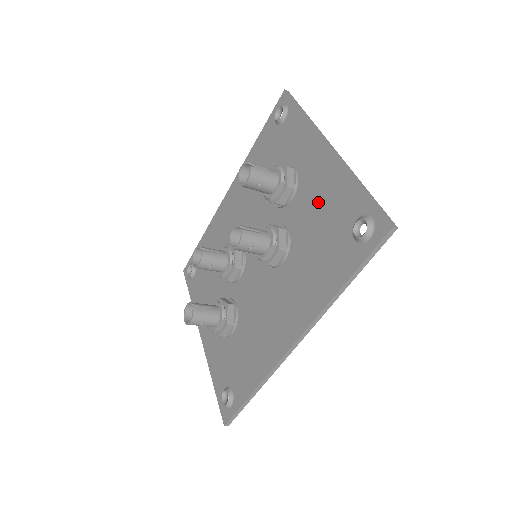
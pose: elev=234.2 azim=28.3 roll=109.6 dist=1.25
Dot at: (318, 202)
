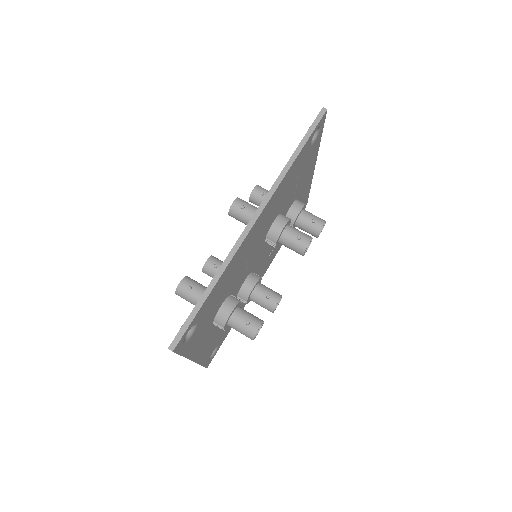
Dot at: occluded
